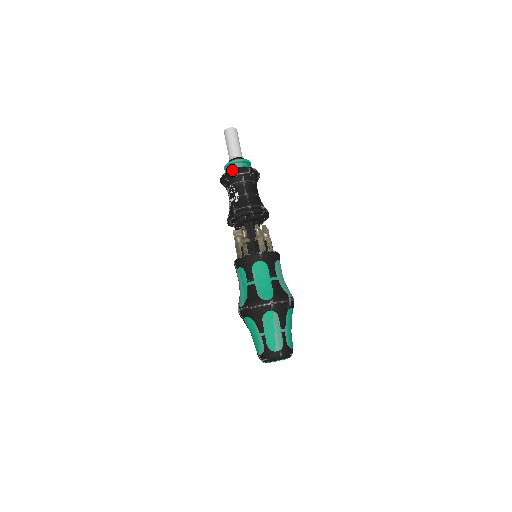
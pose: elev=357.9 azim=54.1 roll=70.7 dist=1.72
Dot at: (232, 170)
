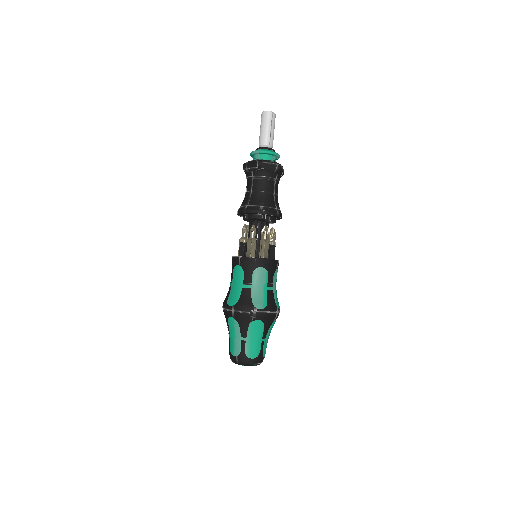
Dot at: (244, 164)
